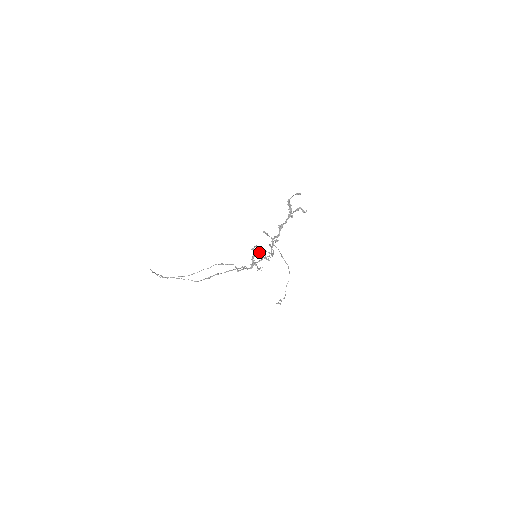
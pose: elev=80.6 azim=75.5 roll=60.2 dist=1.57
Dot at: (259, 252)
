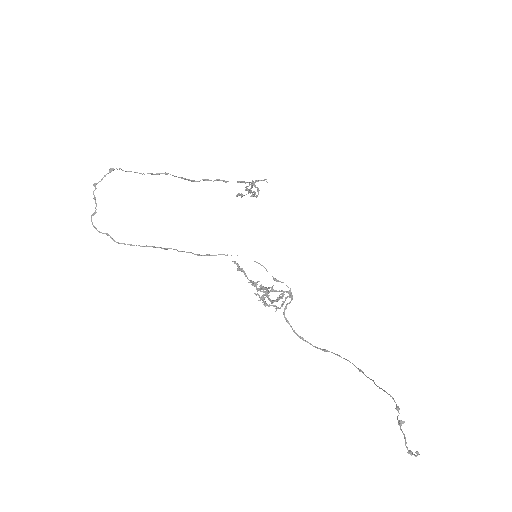
Dot at: (266, 288)
